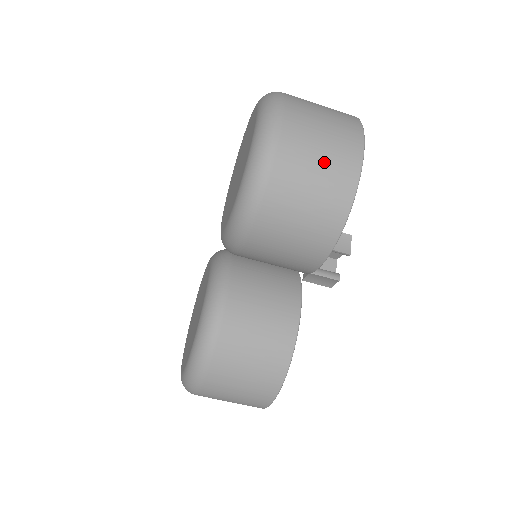
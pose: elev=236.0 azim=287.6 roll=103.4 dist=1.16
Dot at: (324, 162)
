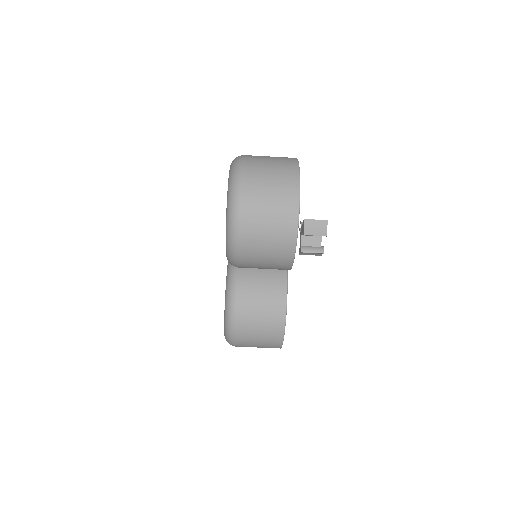
Dot at: (273, 217)
